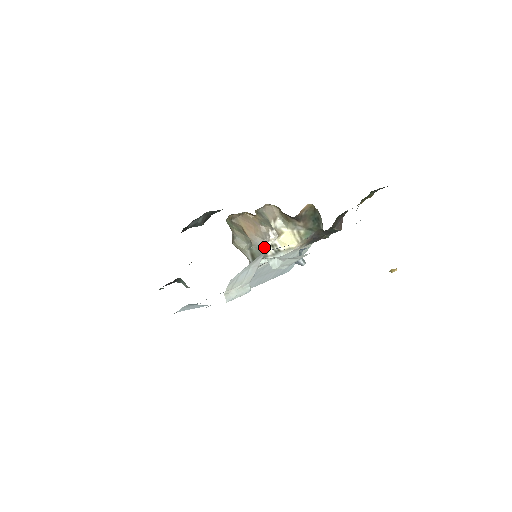
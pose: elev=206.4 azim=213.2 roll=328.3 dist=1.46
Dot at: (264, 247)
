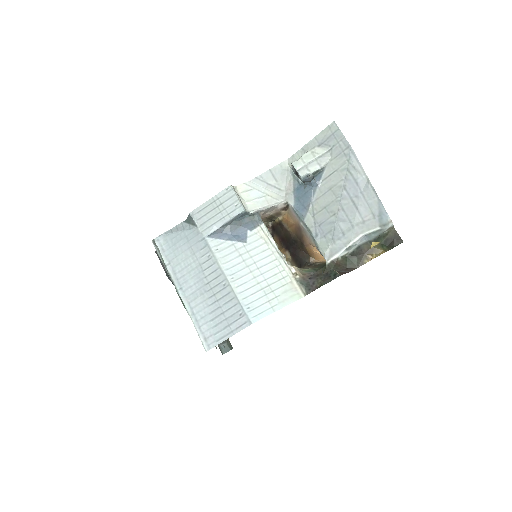
Dot at: occluded
